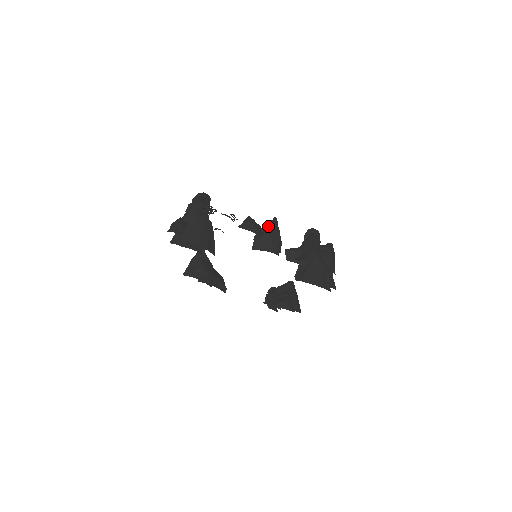
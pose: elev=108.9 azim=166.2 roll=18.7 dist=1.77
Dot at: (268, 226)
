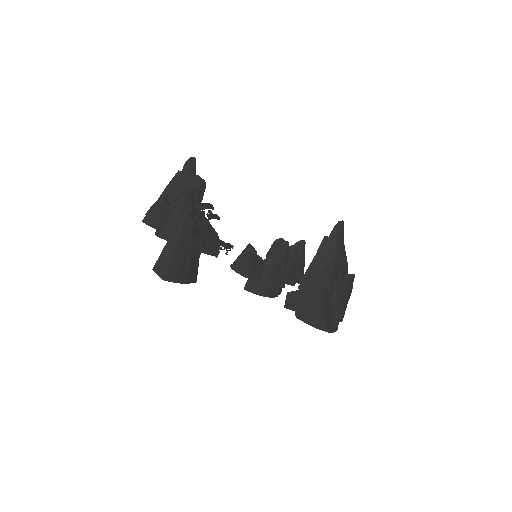
Dot at: (273, 259)
